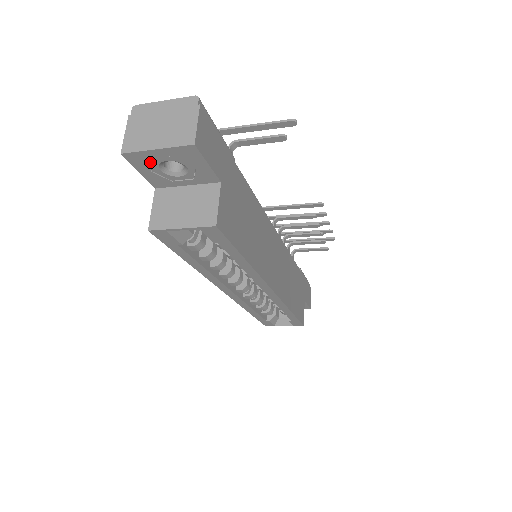
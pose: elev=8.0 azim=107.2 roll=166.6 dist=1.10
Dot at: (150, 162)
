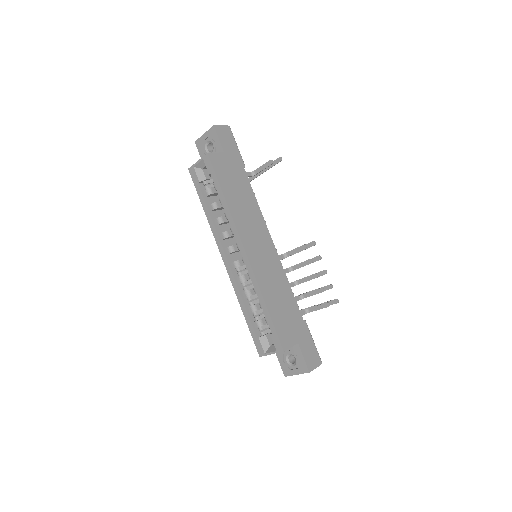
Dot at: (203, 145)
